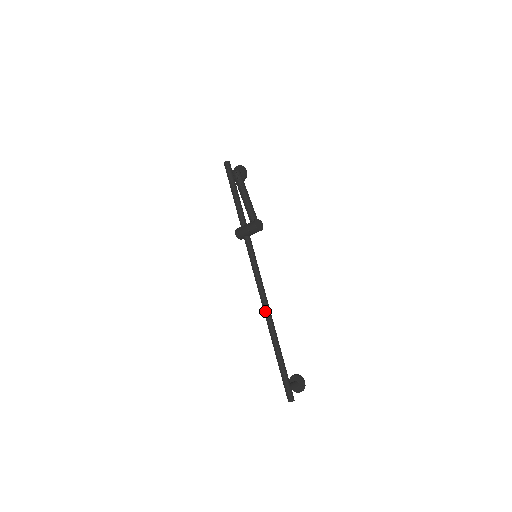
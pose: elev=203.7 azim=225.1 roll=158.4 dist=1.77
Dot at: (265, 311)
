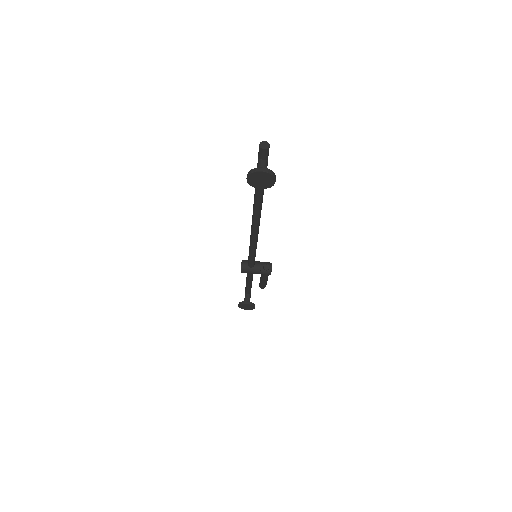
Dot at: occluded
